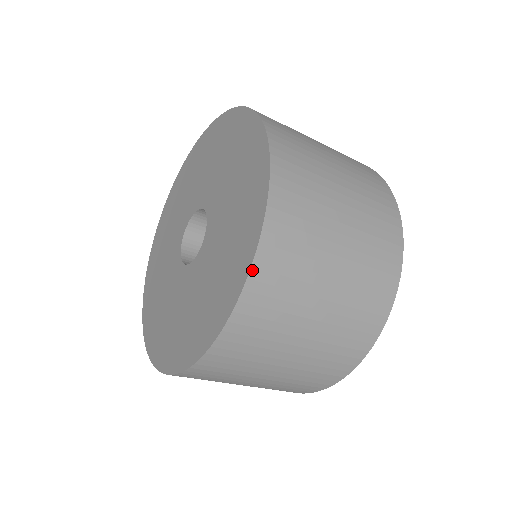
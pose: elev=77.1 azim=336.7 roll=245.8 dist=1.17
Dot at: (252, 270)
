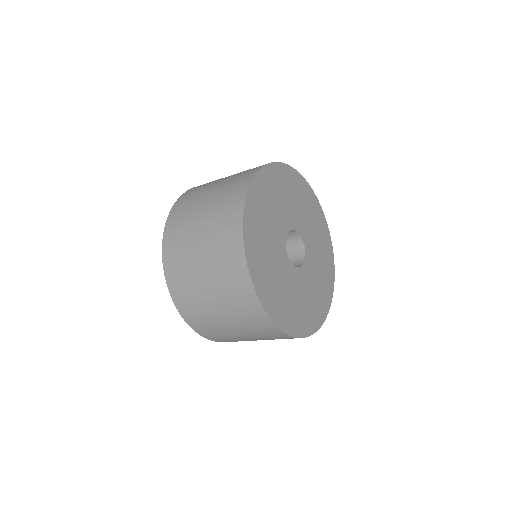
Dot at: (173, 208)
